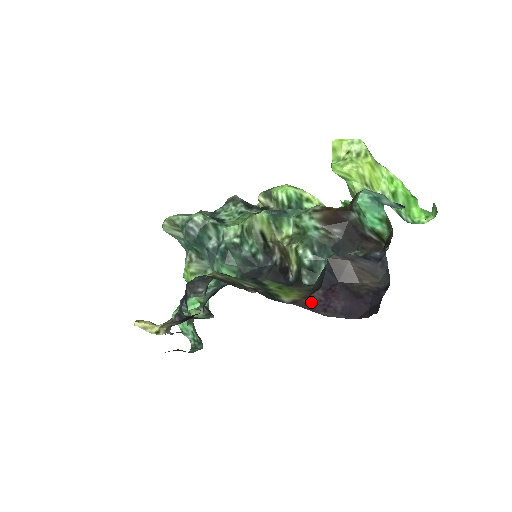
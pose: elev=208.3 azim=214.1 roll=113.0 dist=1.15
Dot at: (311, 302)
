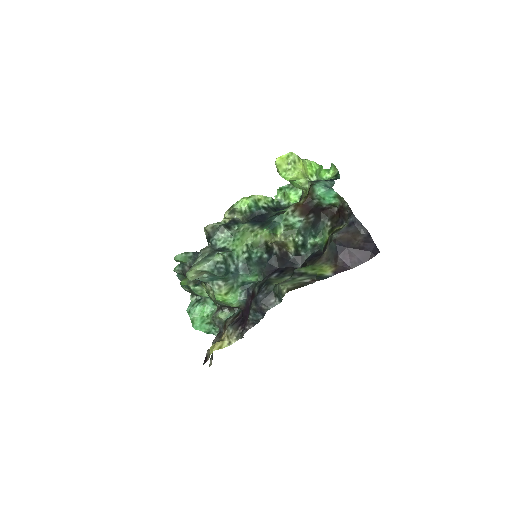
Dot at: (341, 266)
